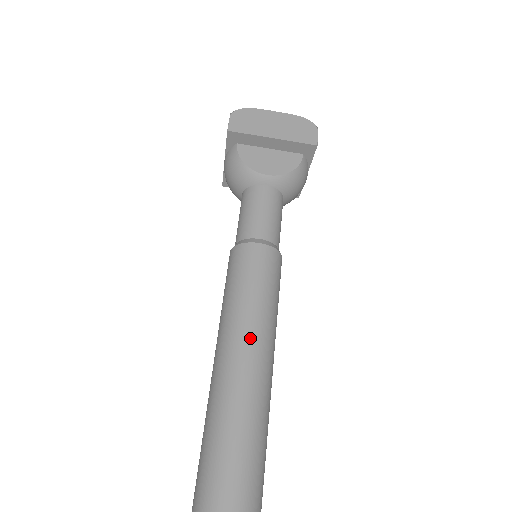
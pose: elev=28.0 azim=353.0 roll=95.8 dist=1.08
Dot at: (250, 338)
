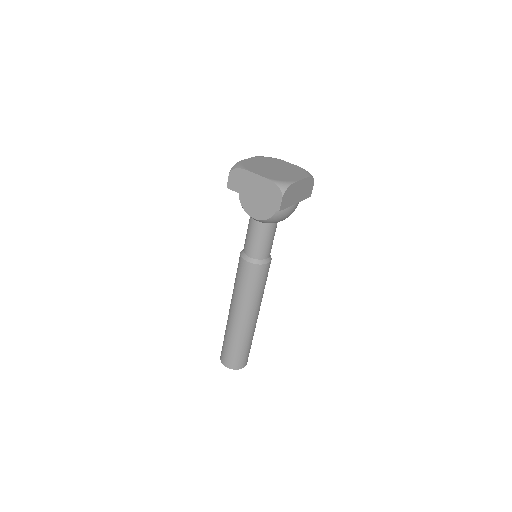
Dot at: (238, 308)
